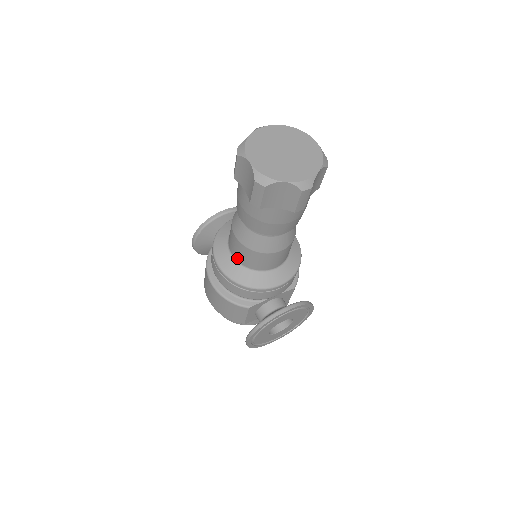
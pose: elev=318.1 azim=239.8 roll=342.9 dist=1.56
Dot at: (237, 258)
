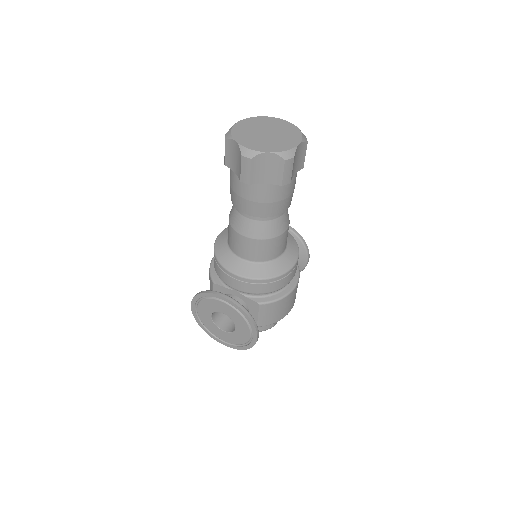
Dot at: occluded
